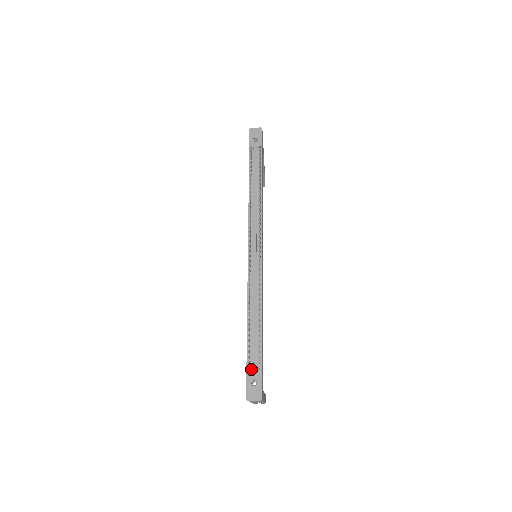
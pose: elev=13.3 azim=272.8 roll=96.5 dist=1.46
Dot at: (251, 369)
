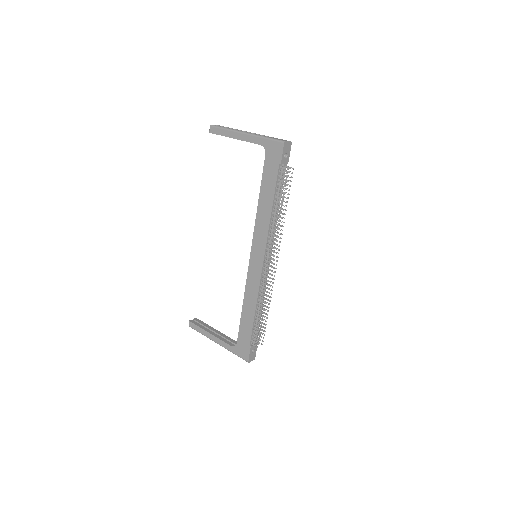
Dot at: (252, 343)
